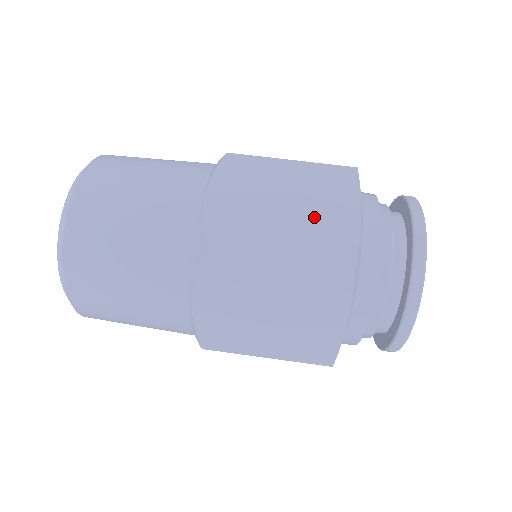
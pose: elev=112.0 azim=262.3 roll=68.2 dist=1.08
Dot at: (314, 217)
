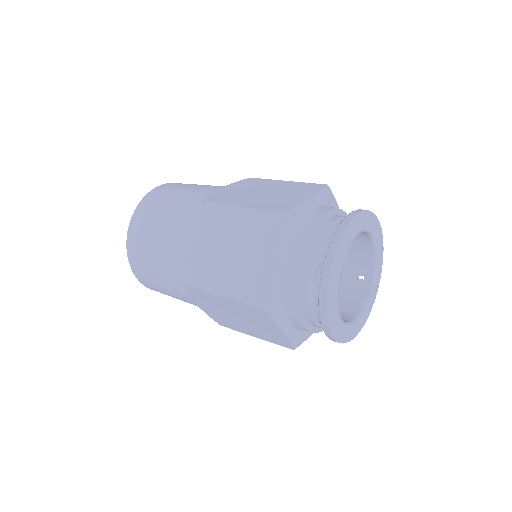
Dot at: occluded
